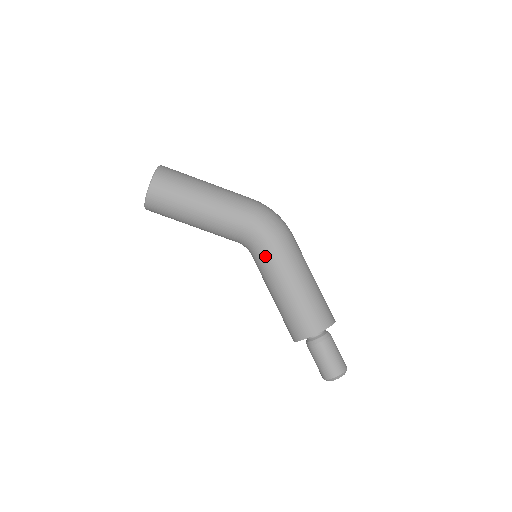
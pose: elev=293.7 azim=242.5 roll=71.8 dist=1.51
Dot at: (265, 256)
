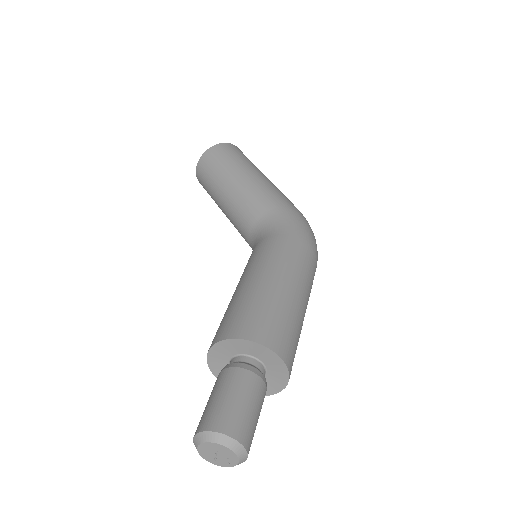
Dot at: (265, 242)
